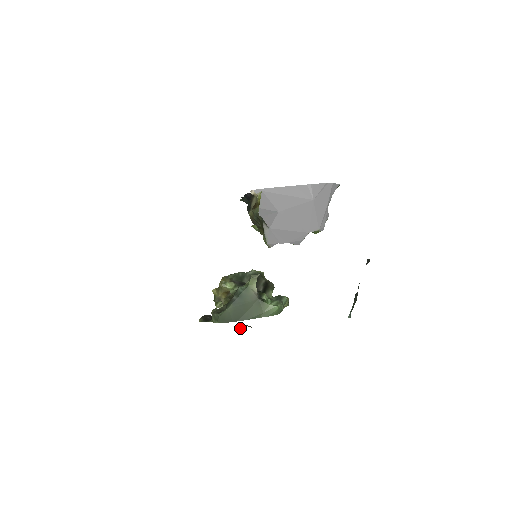
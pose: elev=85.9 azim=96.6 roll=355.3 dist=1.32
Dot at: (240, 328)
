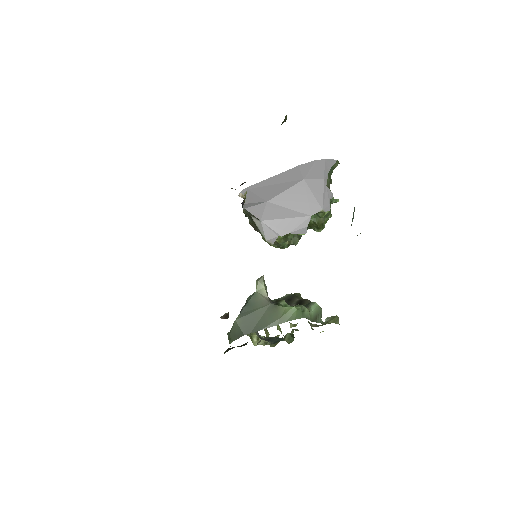
Dot at: occluded
